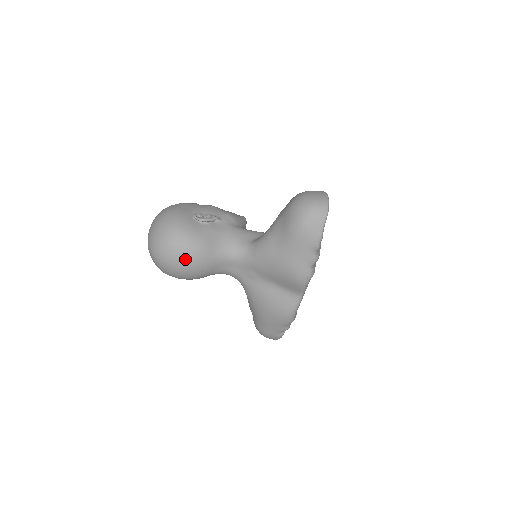
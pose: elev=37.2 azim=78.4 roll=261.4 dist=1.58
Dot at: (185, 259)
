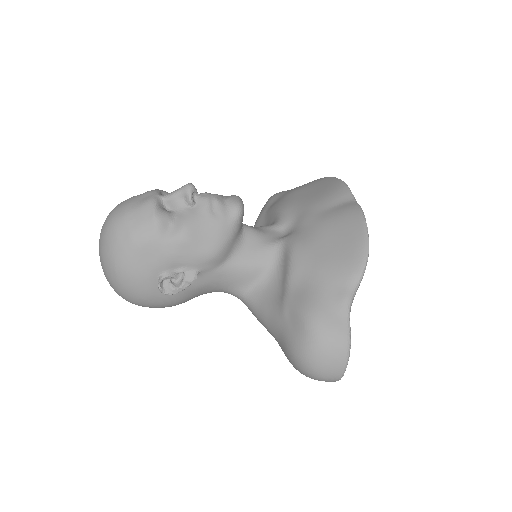
Dot at: occluded
